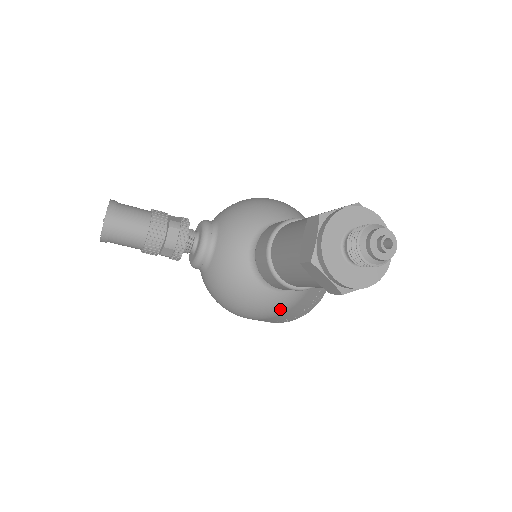
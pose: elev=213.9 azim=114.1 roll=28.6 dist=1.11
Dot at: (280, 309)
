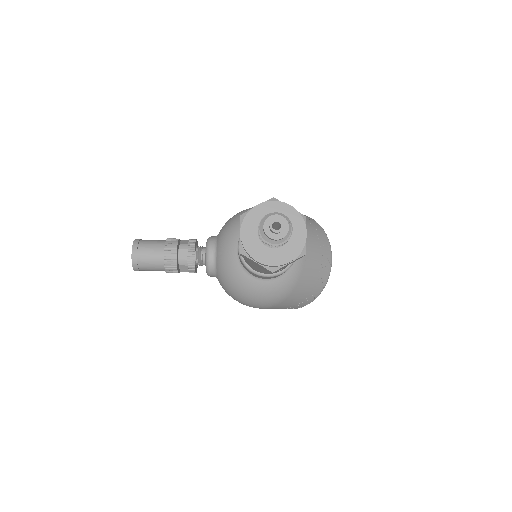
Dot at: (279, 295)
